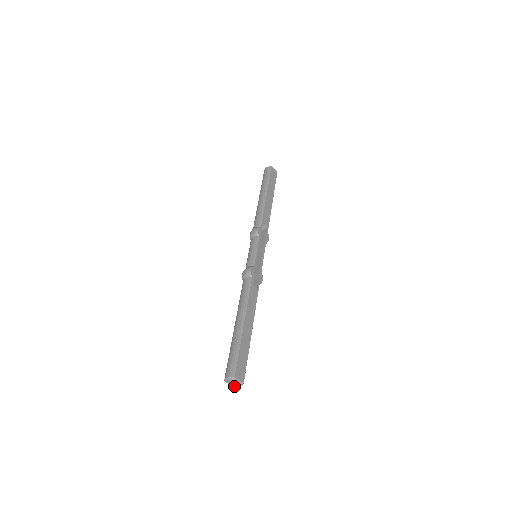
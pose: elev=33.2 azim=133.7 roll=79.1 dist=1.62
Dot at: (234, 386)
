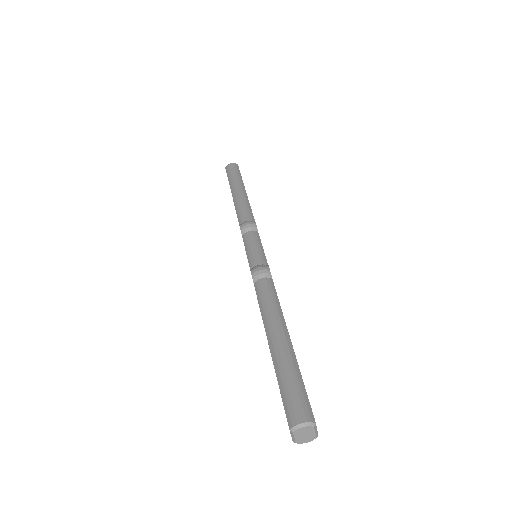
Dot at: (298, 441)
